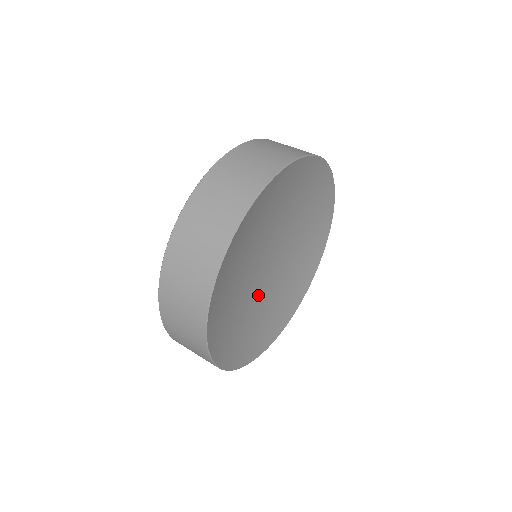
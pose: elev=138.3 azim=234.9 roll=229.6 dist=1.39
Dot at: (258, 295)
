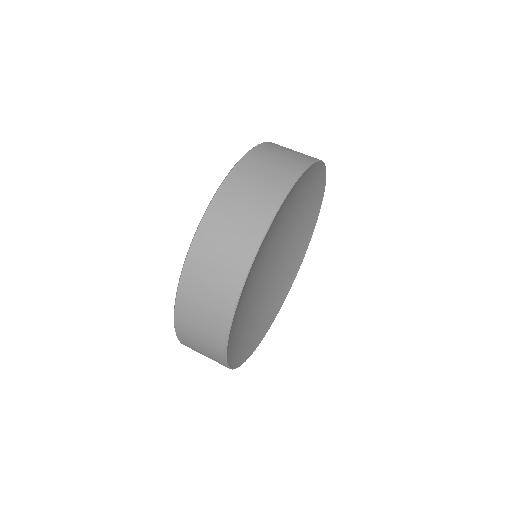
Dot at: (264, 287)
